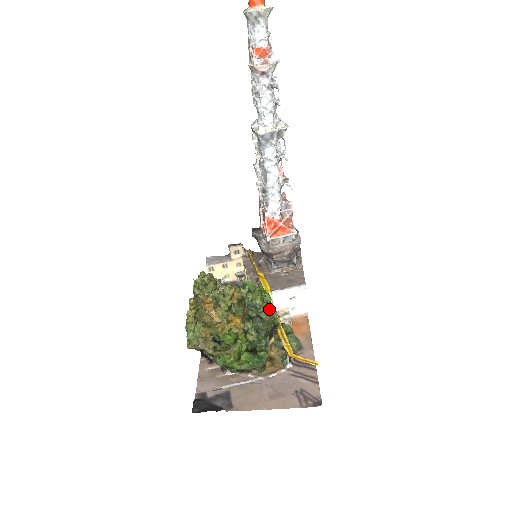
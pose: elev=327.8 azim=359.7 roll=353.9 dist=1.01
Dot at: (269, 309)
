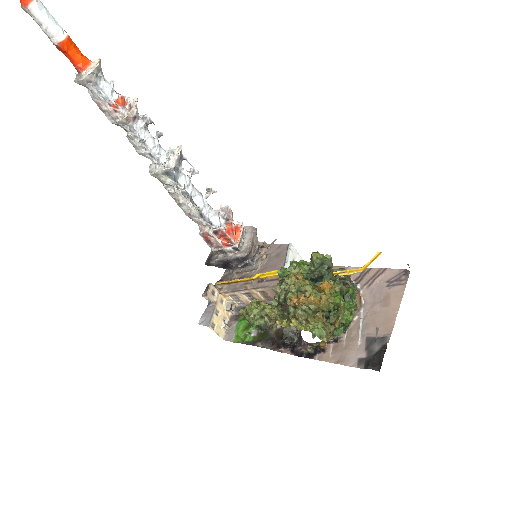
Dot at: (328, 255)
